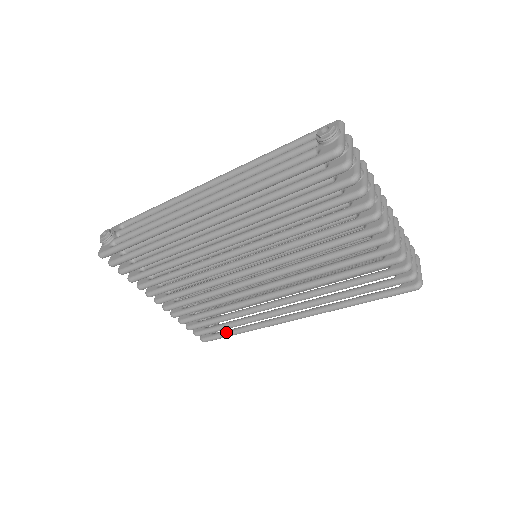
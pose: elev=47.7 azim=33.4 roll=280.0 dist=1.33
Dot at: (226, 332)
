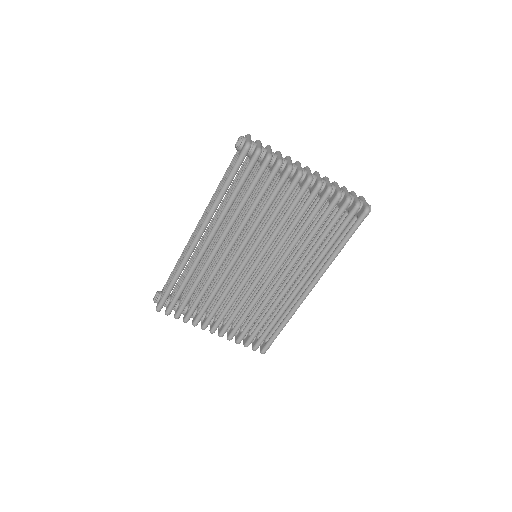
Dot at: (273, 334)
